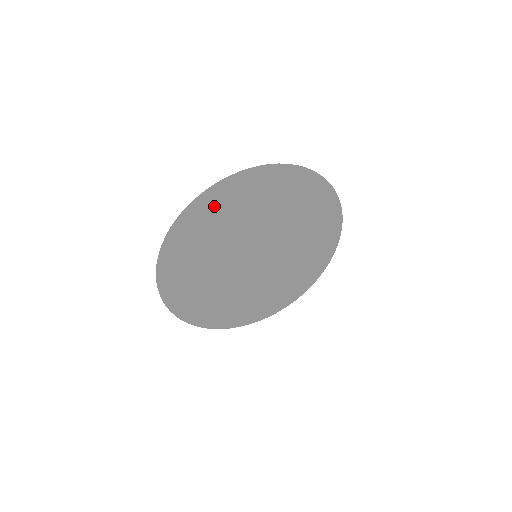
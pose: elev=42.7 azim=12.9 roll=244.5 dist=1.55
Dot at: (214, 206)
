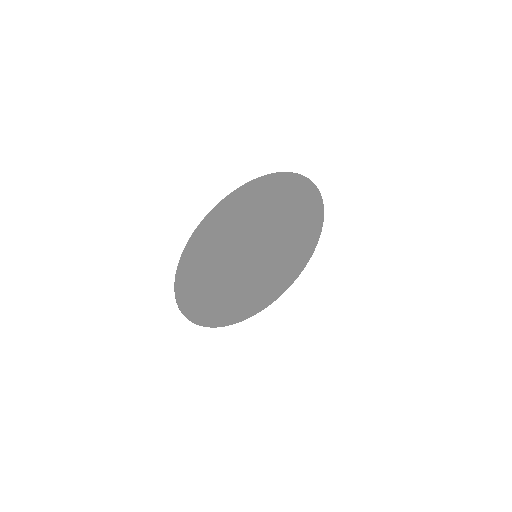
Dot at: (192, 274)
